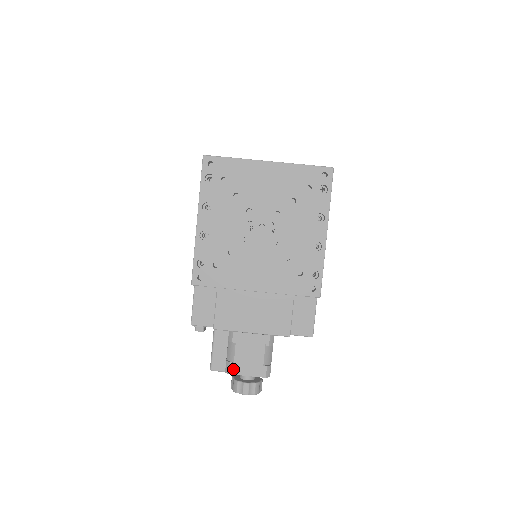
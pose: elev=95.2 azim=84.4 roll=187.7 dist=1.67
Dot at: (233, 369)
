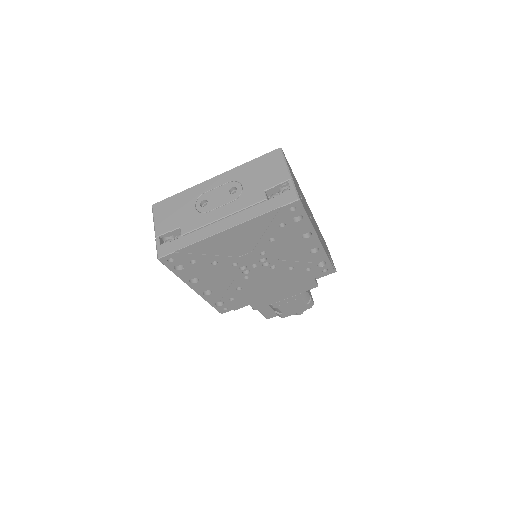
Dot at: (284, 316)
